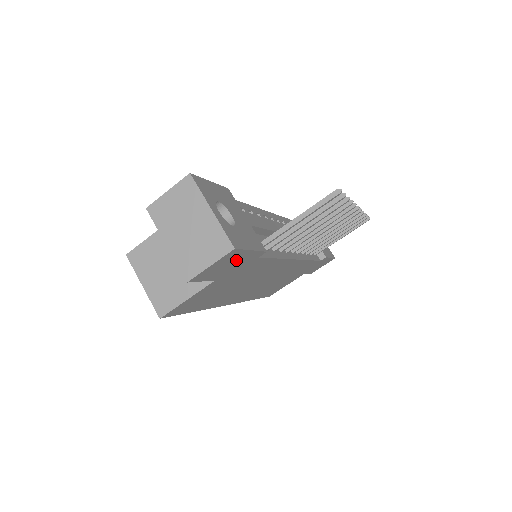
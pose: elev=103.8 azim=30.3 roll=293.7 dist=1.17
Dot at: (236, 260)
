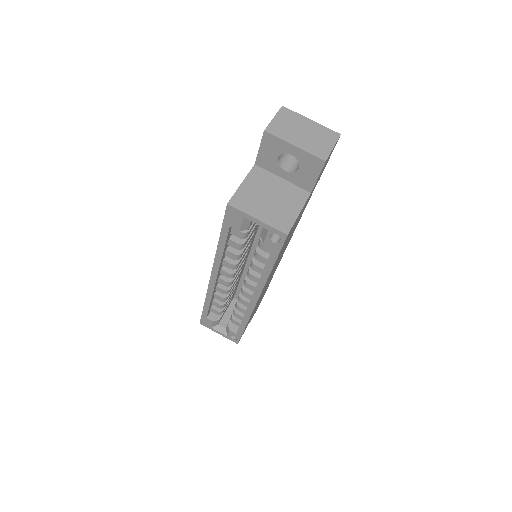
Dot at: (325, 165)
